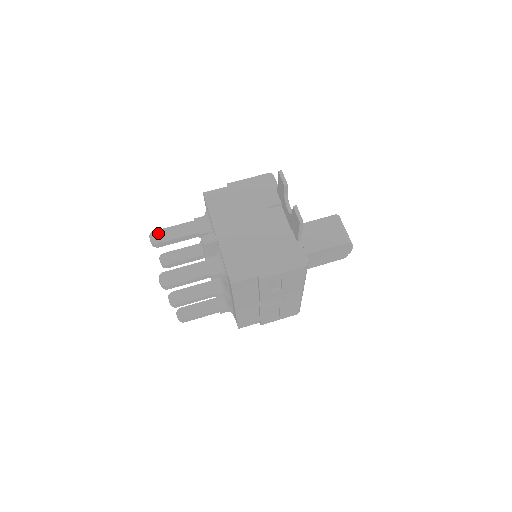
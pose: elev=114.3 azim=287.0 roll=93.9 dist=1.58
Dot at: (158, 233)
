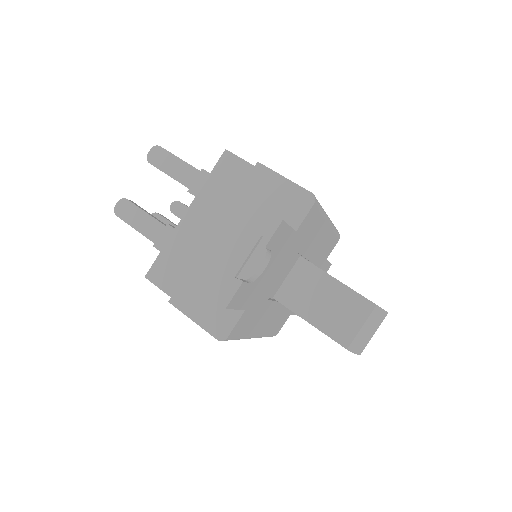
Dot at: (160, 152)
